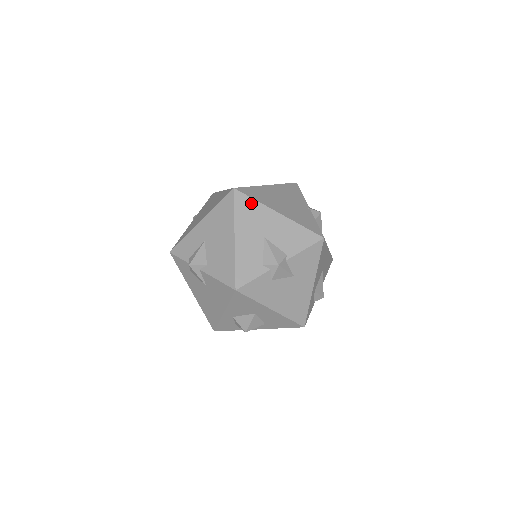
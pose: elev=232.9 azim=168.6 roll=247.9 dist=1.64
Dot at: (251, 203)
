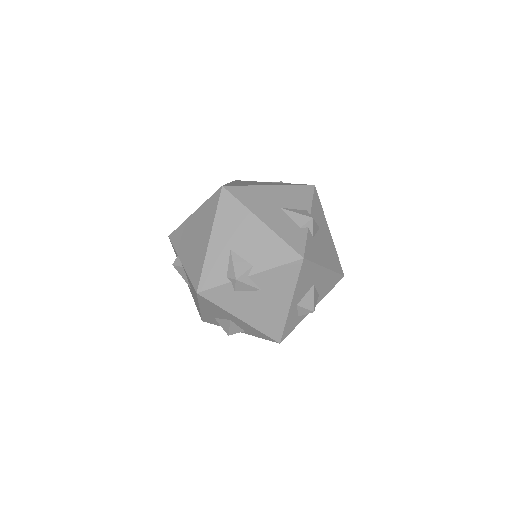
Dot at: (246, 189)
